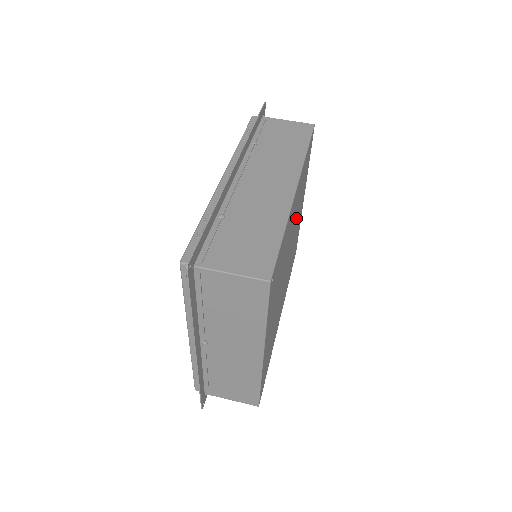
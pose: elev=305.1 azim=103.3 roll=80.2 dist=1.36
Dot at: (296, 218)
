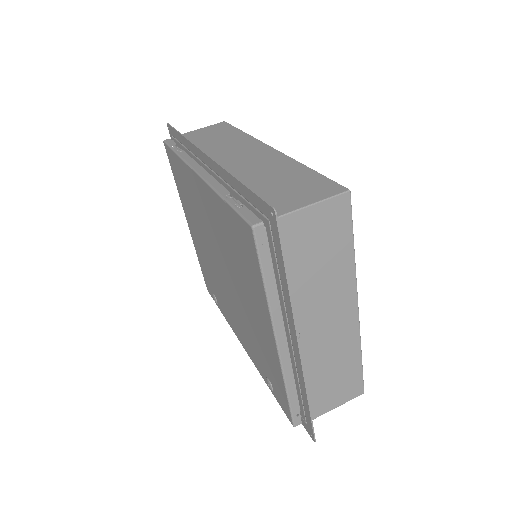
Dot at: occluded
